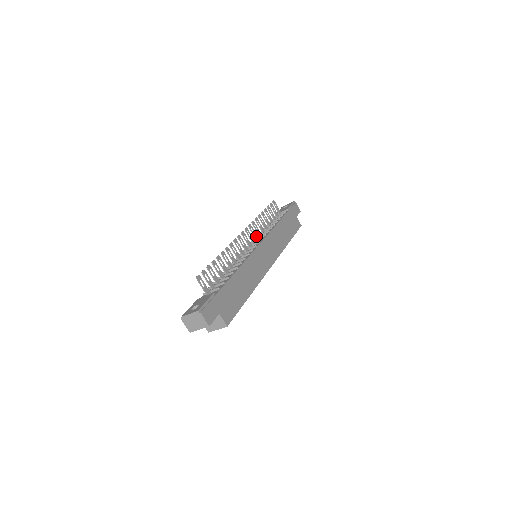
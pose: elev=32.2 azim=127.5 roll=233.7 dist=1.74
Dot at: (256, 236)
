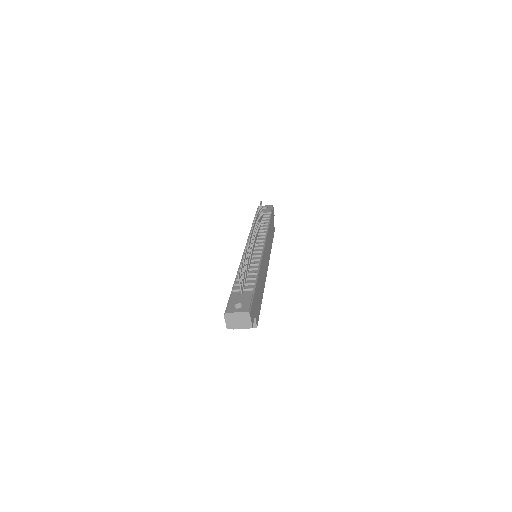
Dot at: (256, 236)
